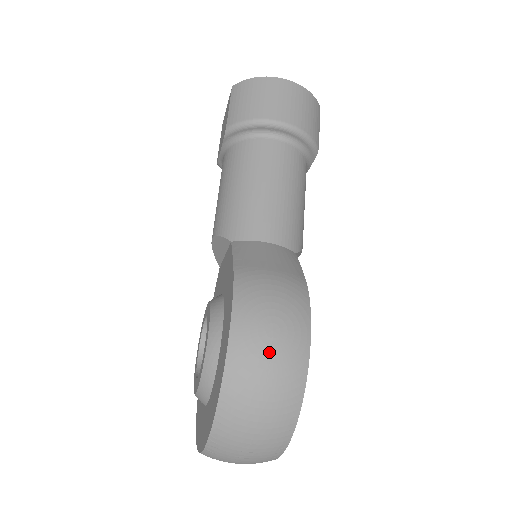
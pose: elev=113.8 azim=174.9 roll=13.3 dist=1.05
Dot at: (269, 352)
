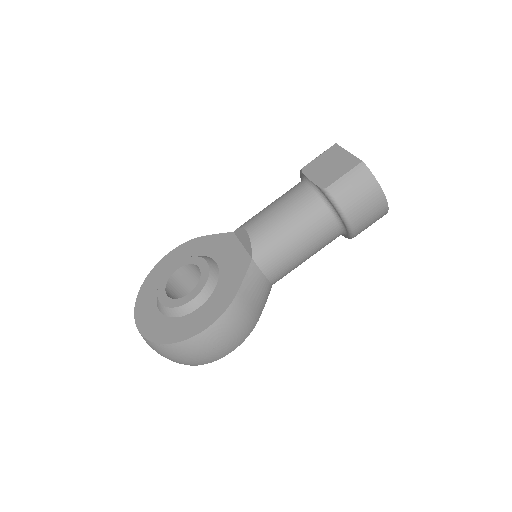
Dot at: (210, 349)
